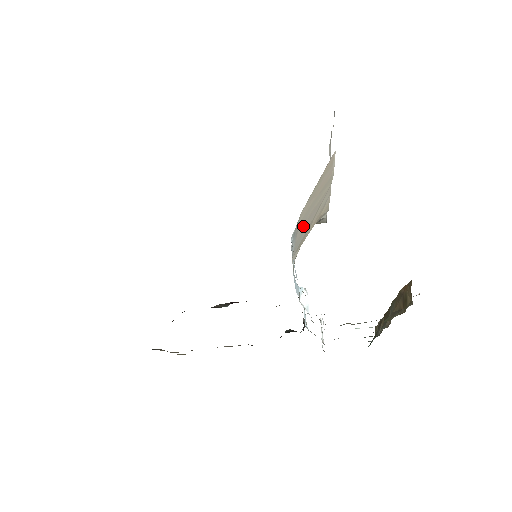
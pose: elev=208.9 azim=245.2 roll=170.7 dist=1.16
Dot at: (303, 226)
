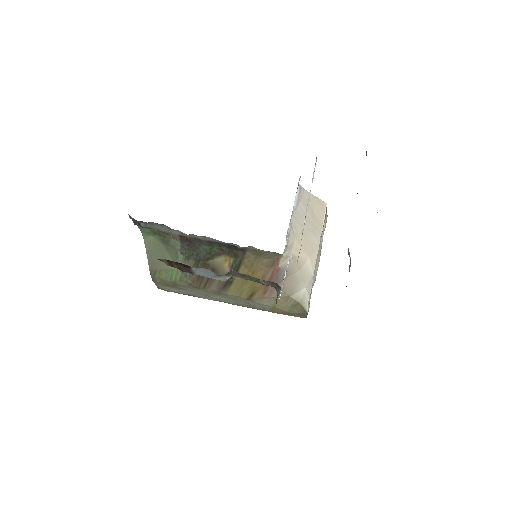
Dot at: (303, 210)
